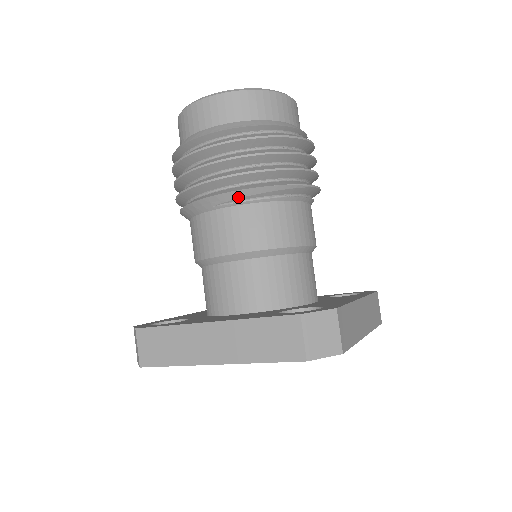
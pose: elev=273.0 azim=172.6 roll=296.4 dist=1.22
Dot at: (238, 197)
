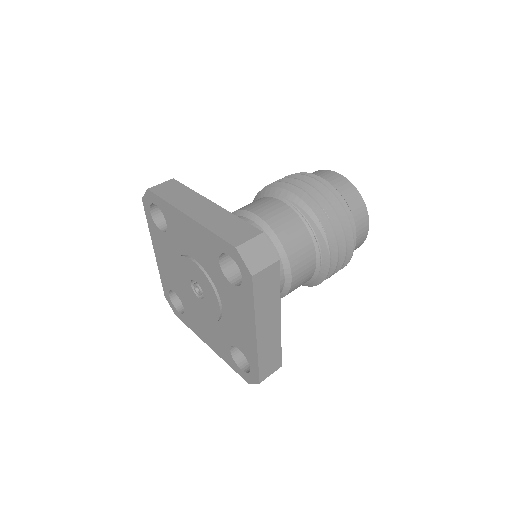
Dot at: (297, 203)
